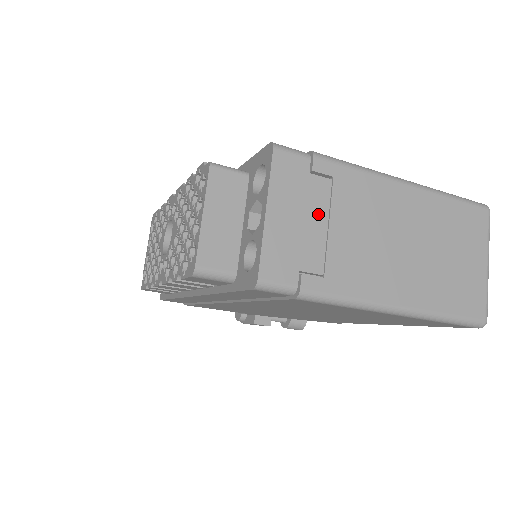
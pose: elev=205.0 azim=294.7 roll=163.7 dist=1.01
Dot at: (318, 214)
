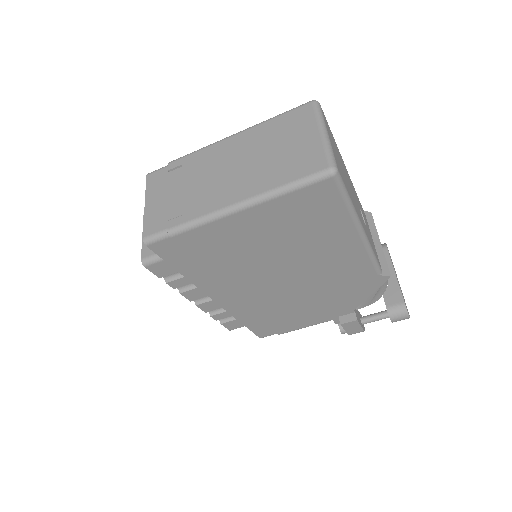
Dot at: (175, 188)
